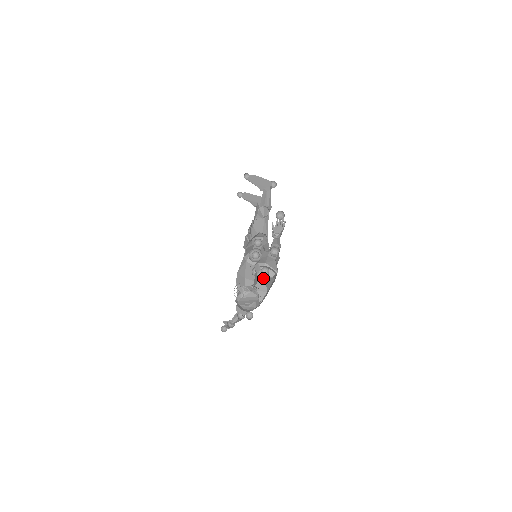
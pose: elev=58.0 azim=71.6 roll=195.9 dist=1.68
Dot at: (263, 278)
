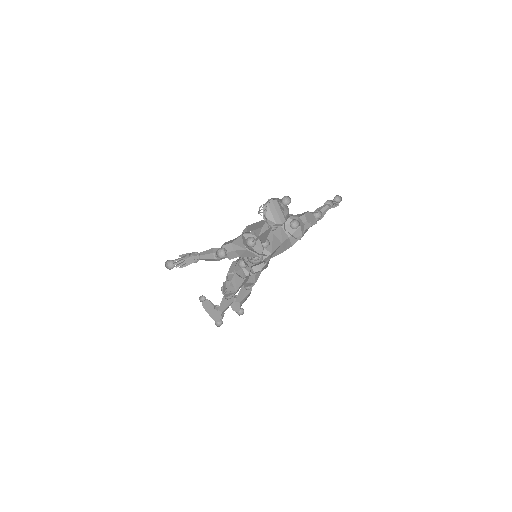
Dot at: occluded
